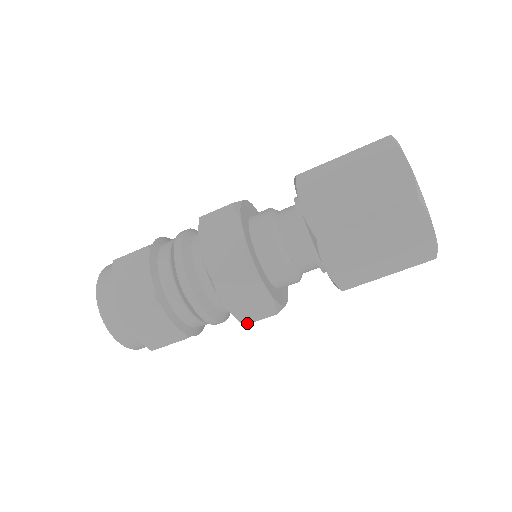
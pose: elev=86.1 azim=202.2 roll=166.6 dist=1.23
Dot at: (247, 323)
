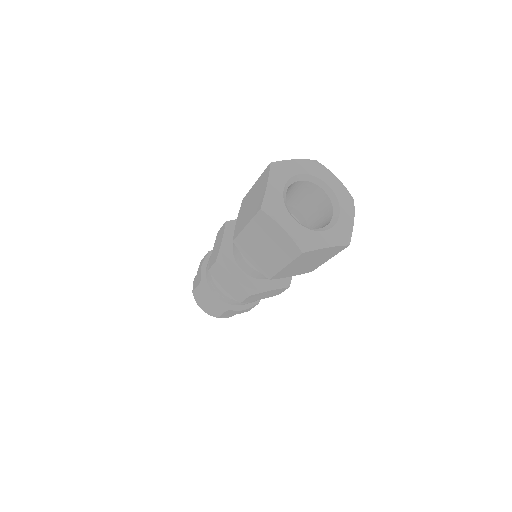
Dot at: occluded
